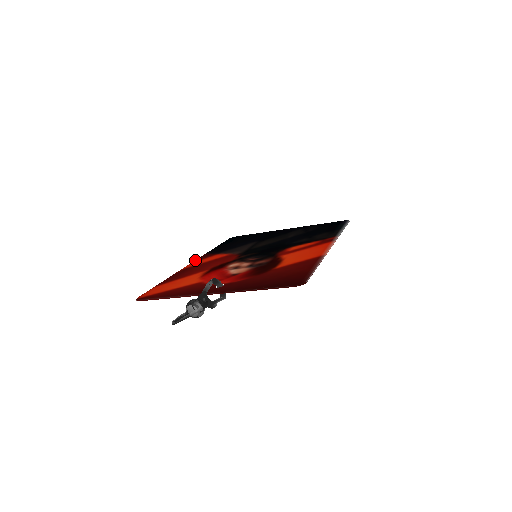
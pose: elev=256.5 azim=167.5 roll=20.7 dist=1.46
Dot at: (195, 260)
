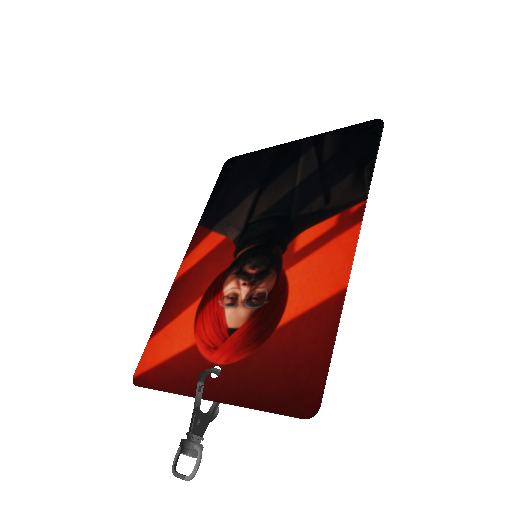
Dot at: (187, 249)
